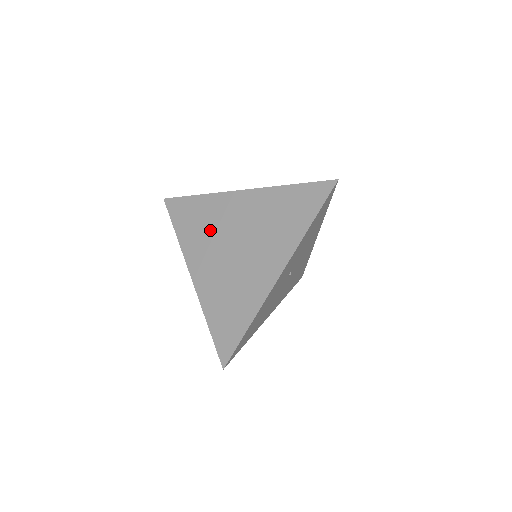
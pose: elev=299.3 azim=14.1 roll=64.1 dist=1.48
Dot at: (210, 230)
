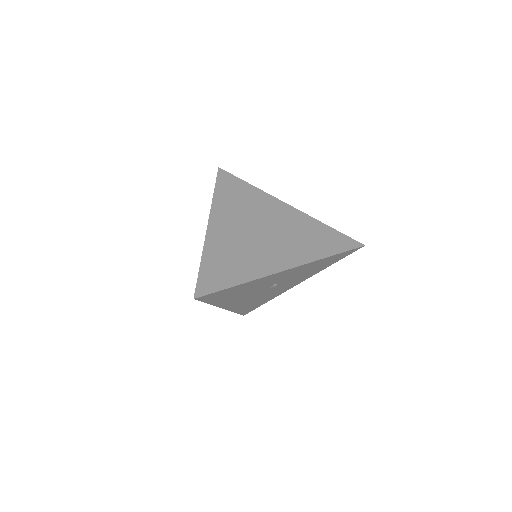
Dot at: (246, 209)
